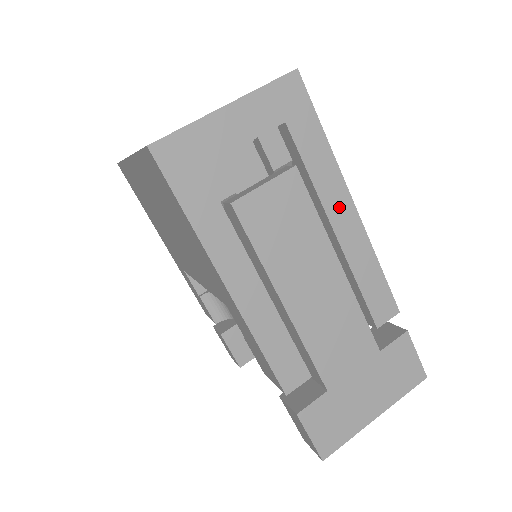
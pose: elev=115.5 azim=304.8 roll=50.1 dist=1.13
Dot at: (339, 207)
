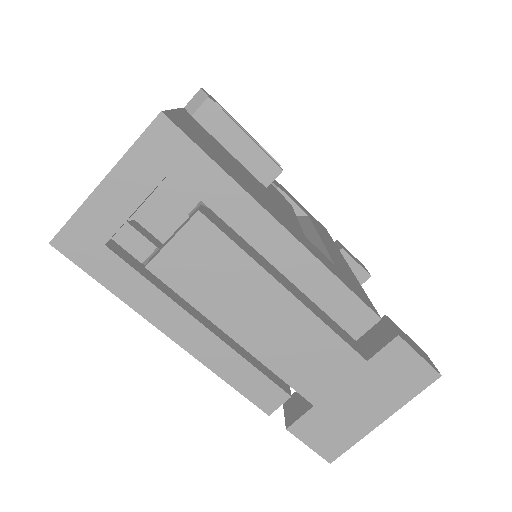
Dot at: (265, 235)
